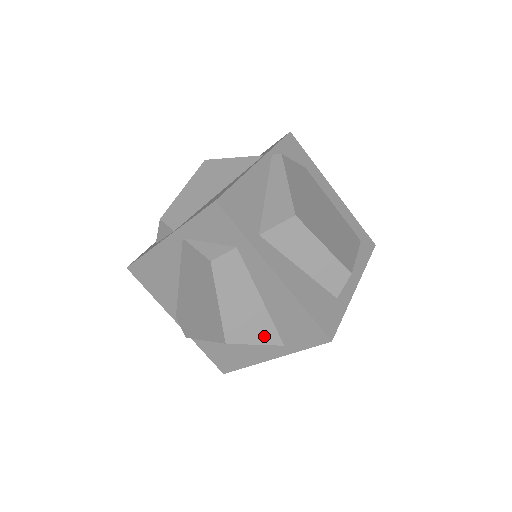
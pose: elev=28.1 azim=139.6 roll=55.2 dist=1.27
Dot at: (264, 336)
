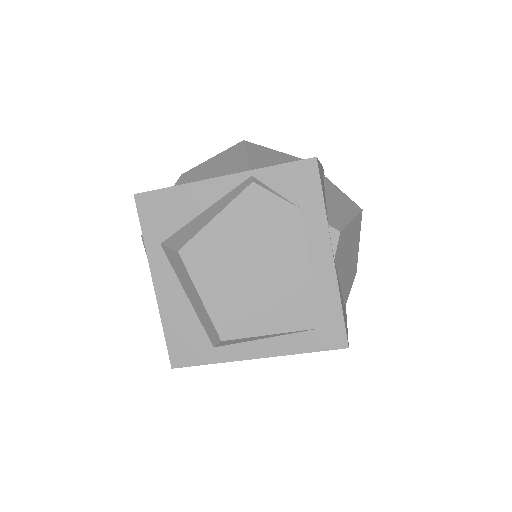
Dot at: occluded
